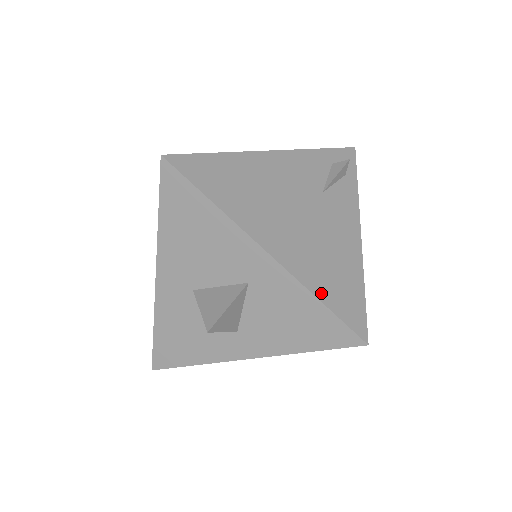
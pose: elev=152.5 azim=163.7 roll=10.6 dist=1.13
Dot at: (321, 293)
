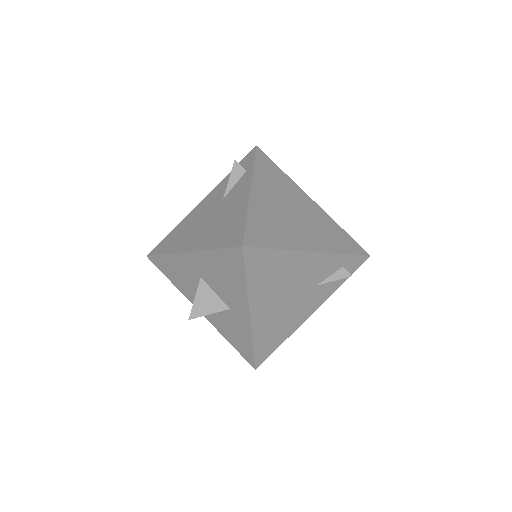
Dot at: (257, 343)
